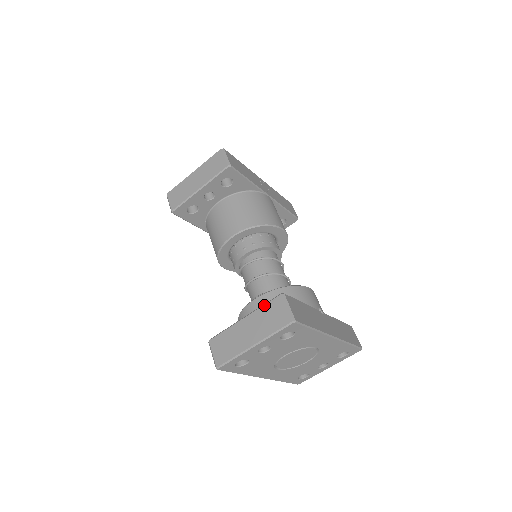
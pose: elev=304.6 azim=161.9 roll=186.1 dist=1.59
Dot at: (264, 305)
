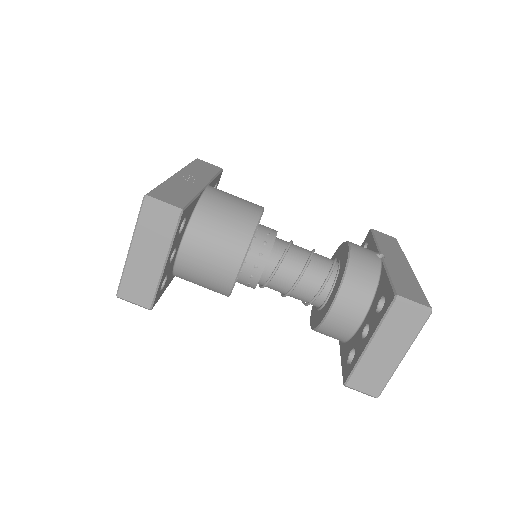
Dot at: (385, 320)
